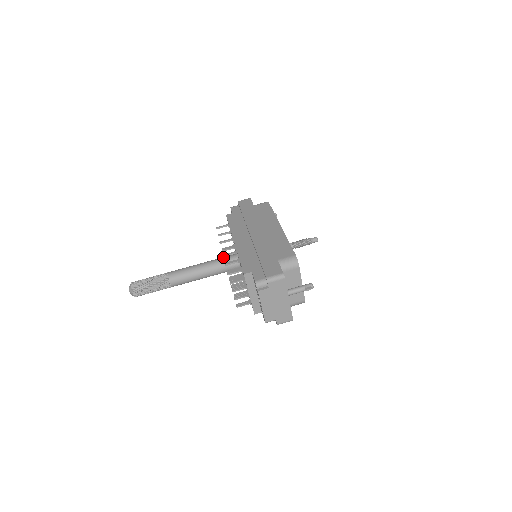
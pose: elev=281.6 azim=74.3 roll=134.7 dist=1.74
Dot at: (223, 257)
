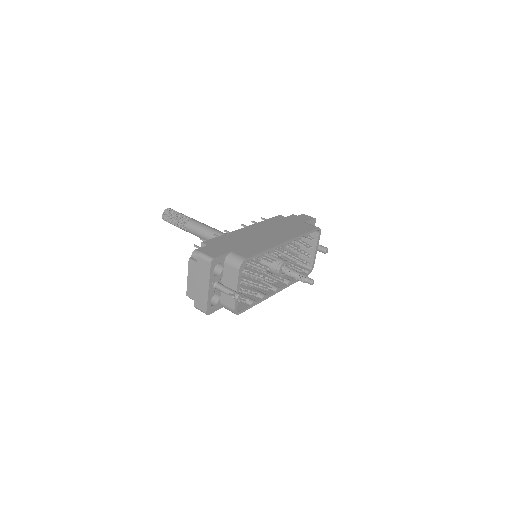
Dot at: occluded
